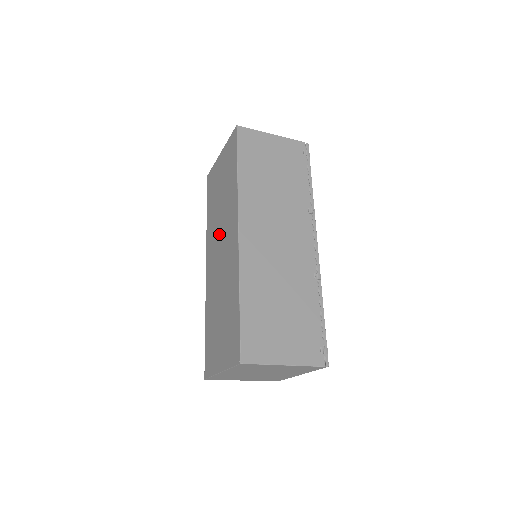
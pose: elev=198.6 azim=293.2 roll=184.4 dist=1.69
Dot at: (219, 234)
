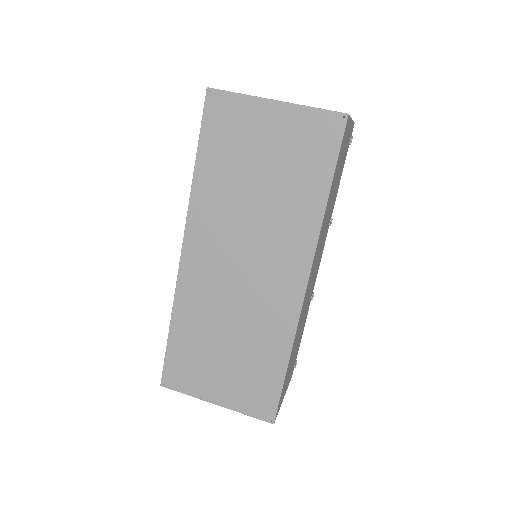
Dot at: (243, 240)
